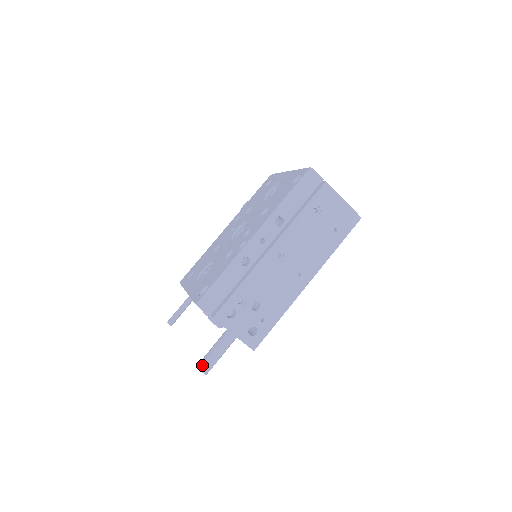
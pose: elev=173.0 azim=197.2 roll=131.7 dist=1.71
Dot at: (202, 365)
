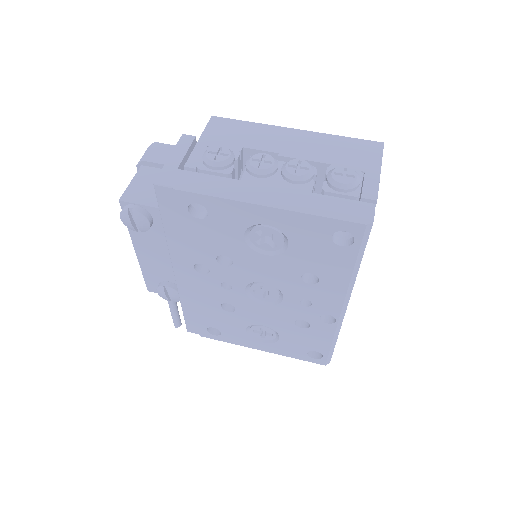
Dot at: occluded
